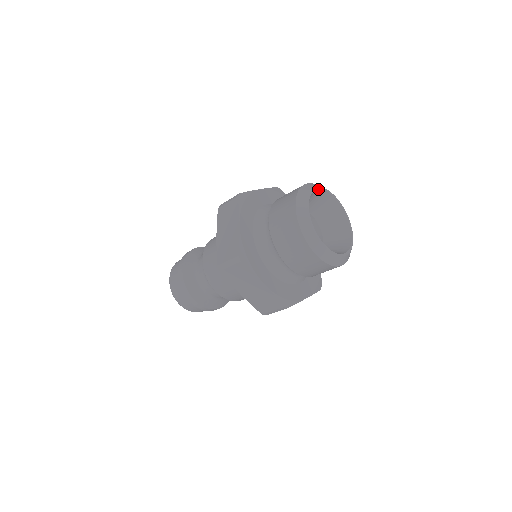
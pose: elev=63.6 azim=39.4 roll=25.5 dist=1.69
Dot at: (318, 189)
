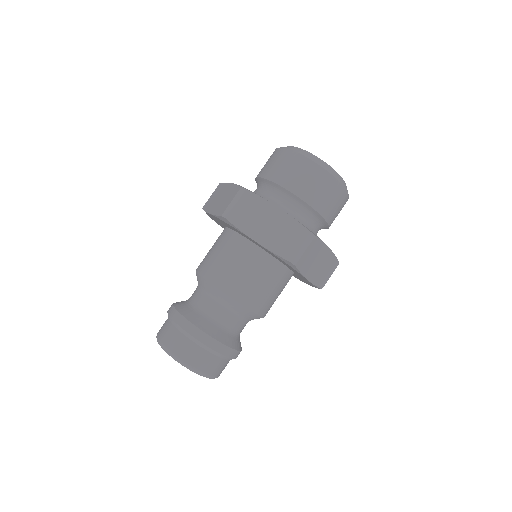
Dot at: occluded
